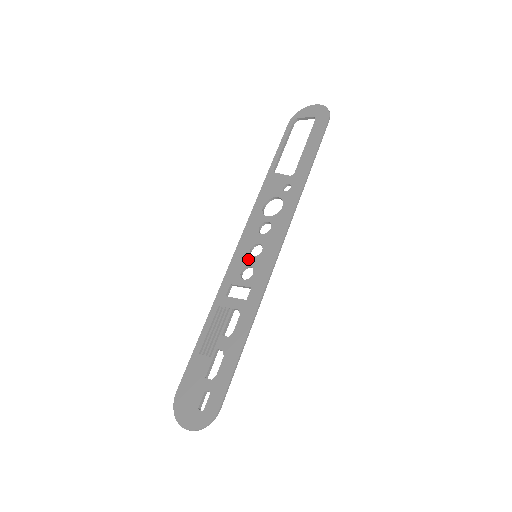
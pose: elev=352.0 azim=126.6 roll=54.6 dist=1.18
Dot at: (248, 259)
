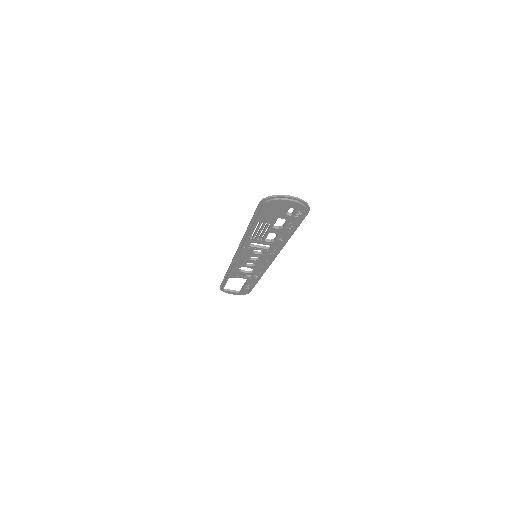
Dot at: occluded
